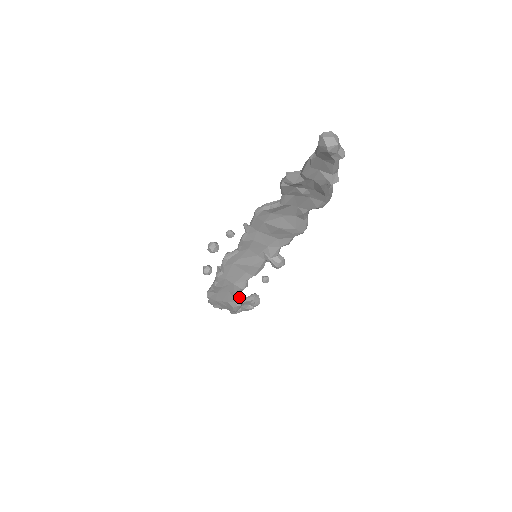
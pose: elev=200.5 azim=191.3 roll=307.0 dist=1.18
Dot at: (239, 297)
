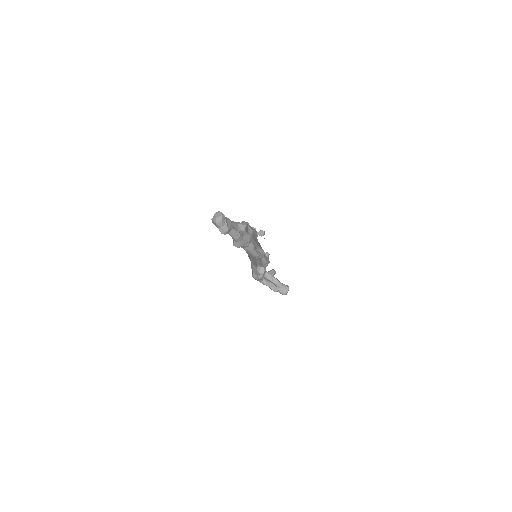
Dot at: (255, 272)
